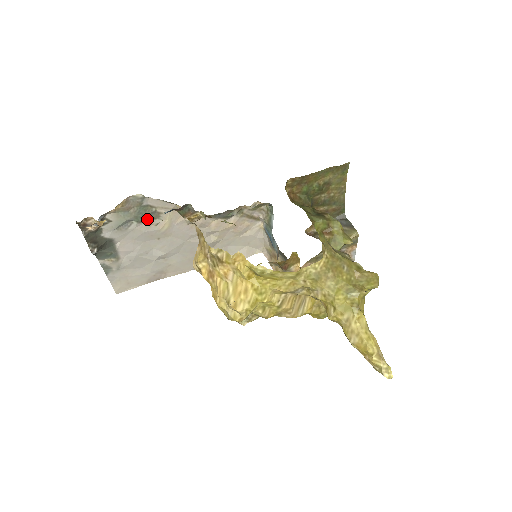
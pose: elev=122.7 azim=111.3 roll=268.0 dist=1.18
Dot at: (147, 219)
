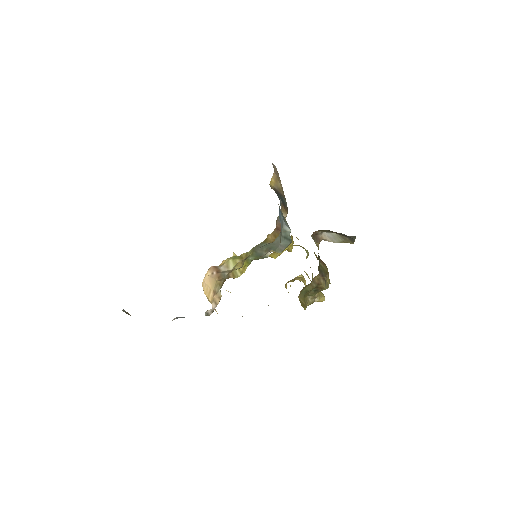
Dot at: occluded
